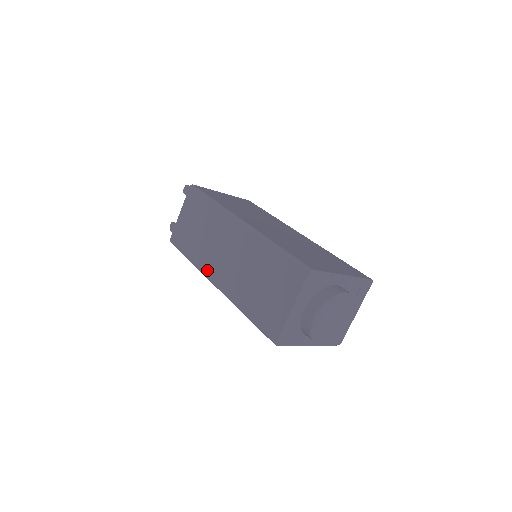
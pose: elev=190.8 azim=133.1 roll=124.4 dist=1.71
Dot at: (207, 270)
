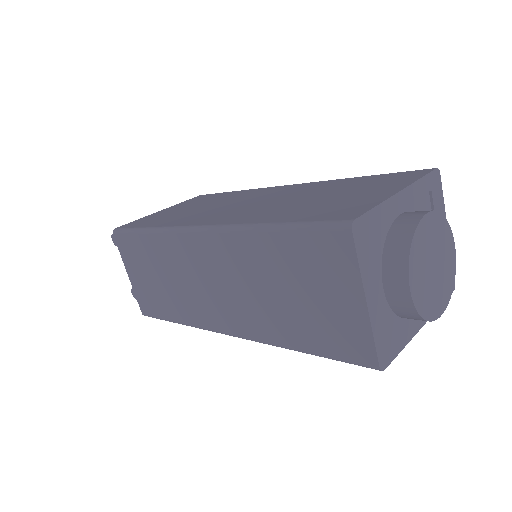
Dot at: (208, 323)
